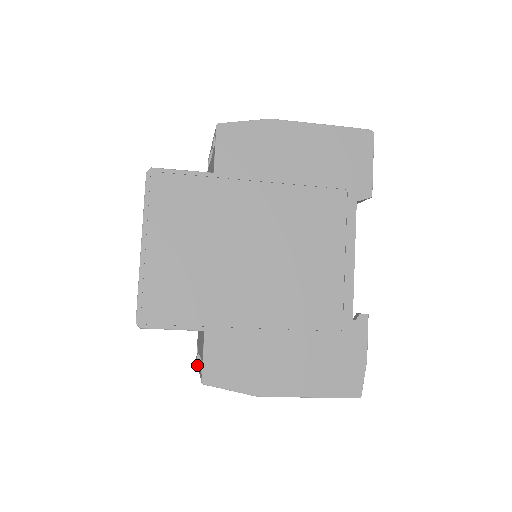
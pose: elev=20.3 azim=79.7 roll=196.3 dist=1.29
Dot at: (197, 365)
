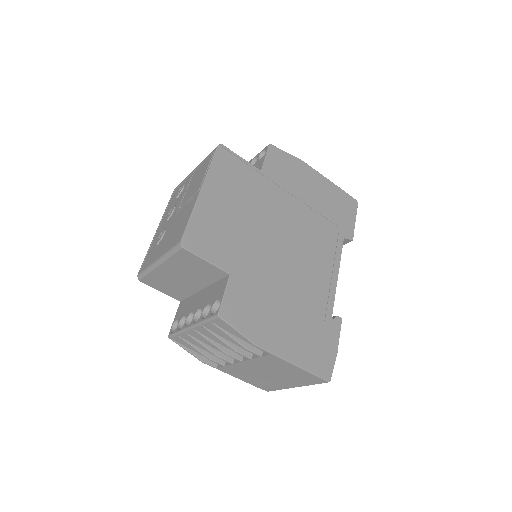
Dot at: (181, 329)
